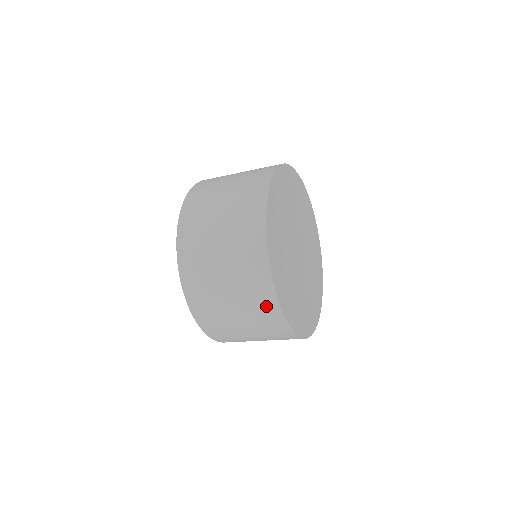
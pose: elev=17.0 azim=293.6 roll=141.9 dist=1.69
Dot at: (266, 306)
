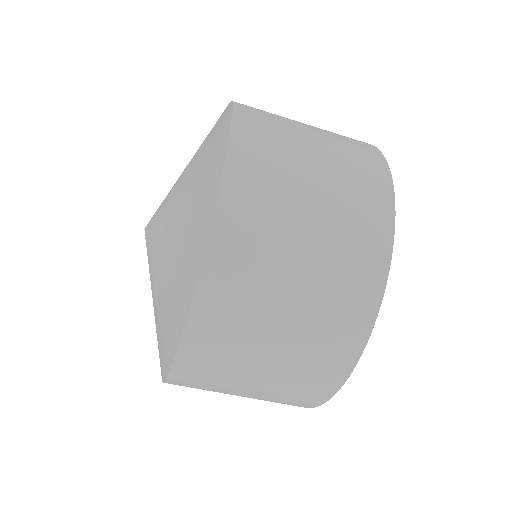
Dot at: (356, 301)
